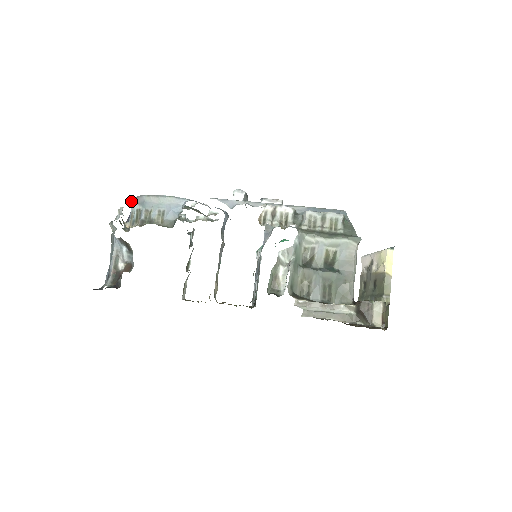
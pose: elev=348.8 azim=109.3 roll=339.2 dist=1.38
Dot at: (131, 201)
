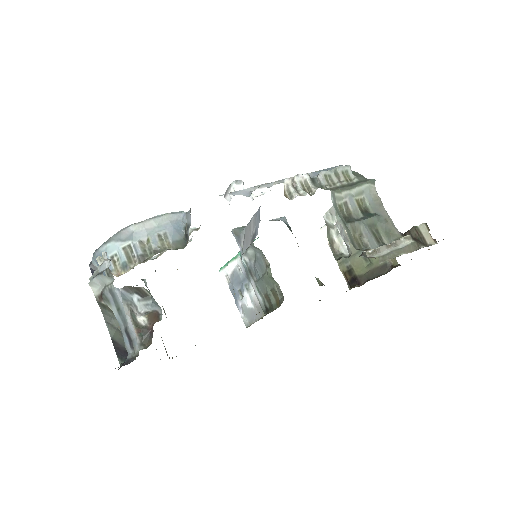
Dot at: (103, 245)
